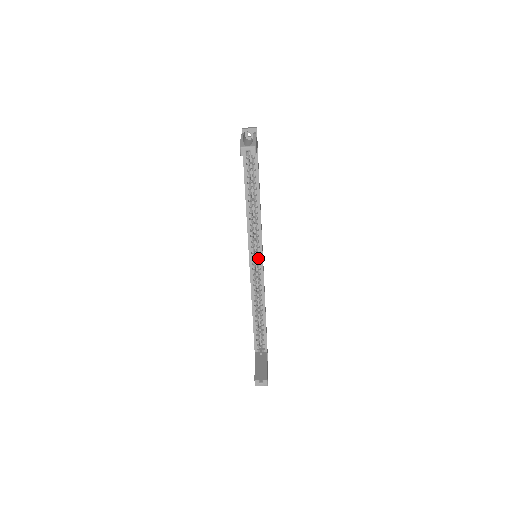
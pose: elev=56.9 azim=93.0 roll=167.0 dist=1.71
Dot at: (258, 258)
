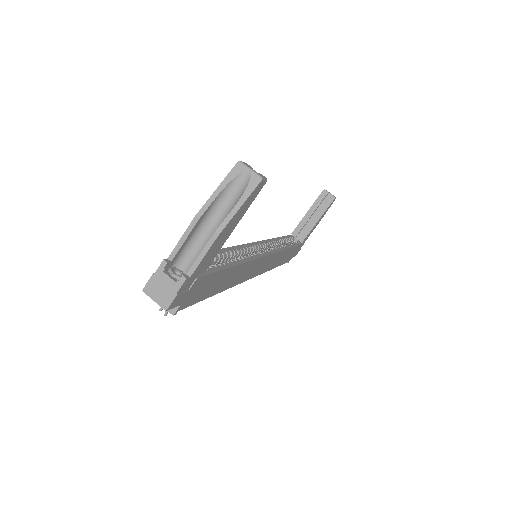
Dot at: occluded
